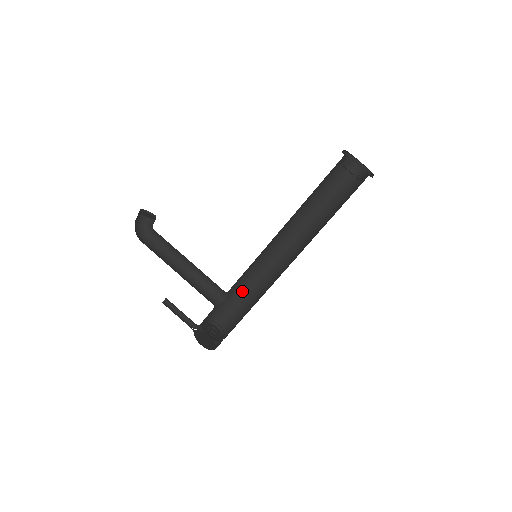
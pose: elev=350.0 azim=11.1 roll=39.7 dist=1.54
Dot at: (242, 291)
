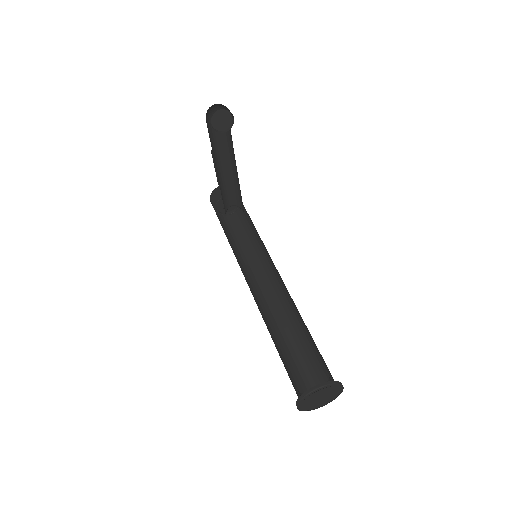
Dot at: occluded
